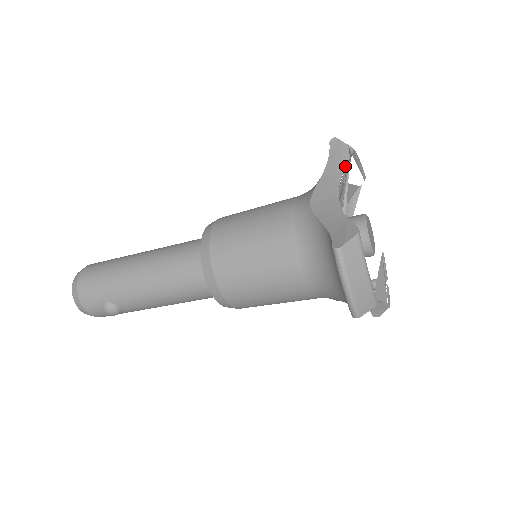
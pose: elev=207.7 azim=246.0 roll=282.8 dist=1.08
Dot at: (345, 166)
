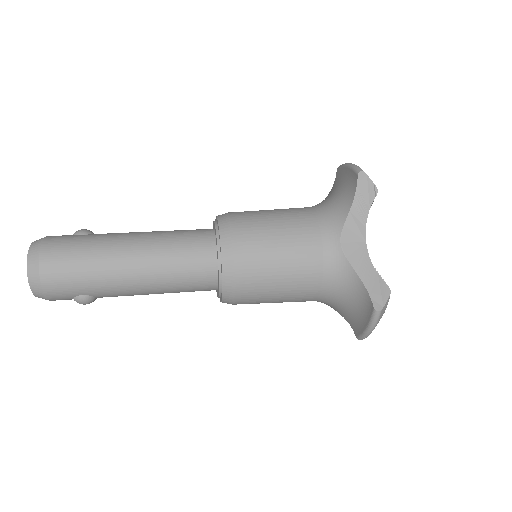
Dot at: (370, 207)
